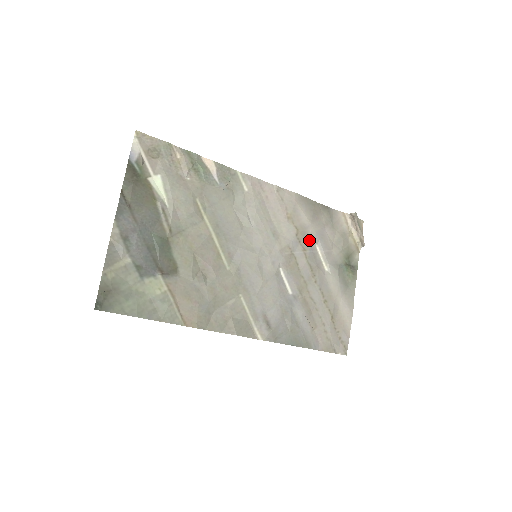
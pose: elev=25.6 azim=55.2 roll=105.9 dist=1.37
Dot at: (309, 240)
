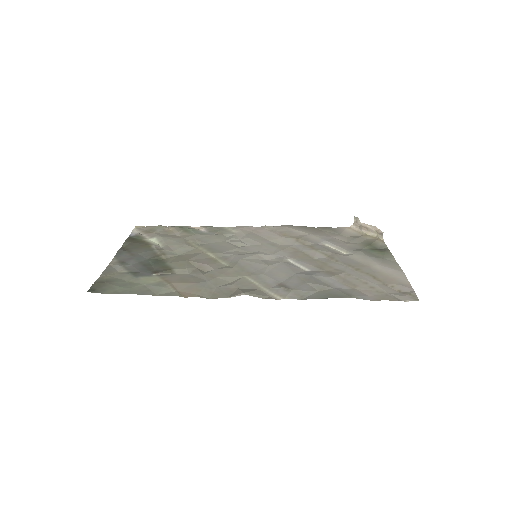
Dot at: (314, 242)
